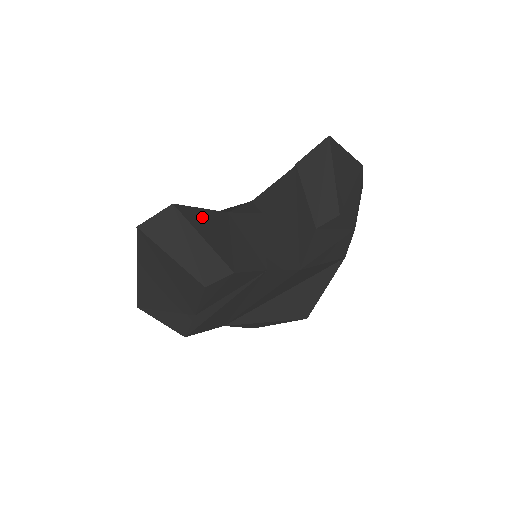
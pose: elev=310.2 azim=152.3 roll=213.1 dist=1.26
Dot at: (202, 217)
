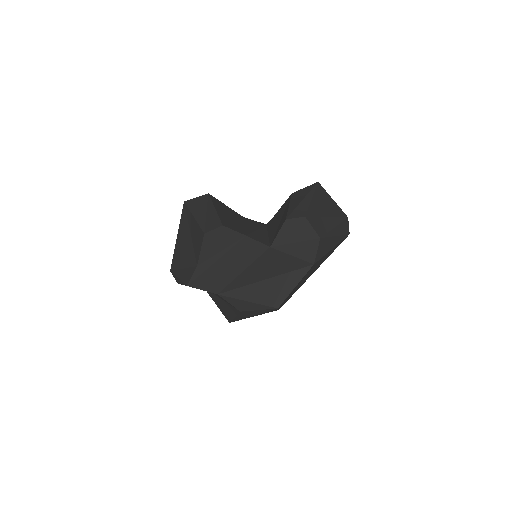
Dot at: (223, 206)
